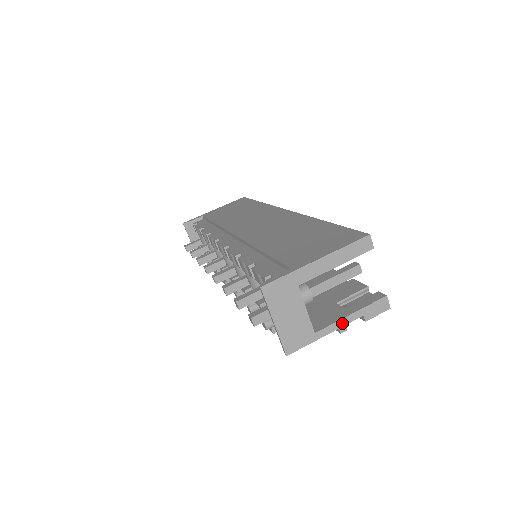
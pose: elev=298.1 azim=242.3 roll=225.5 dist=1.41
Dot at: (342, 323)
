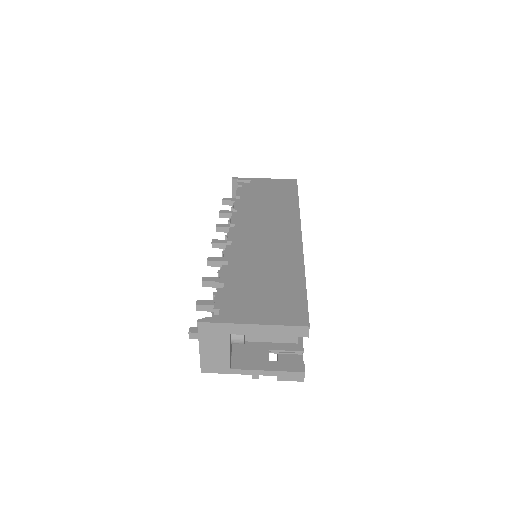
Dot at: (257, 373)
